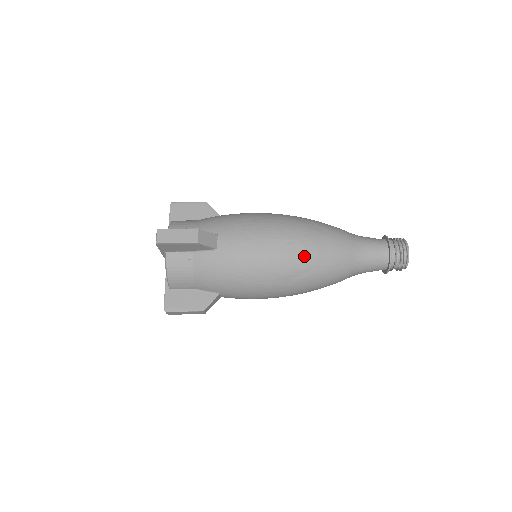
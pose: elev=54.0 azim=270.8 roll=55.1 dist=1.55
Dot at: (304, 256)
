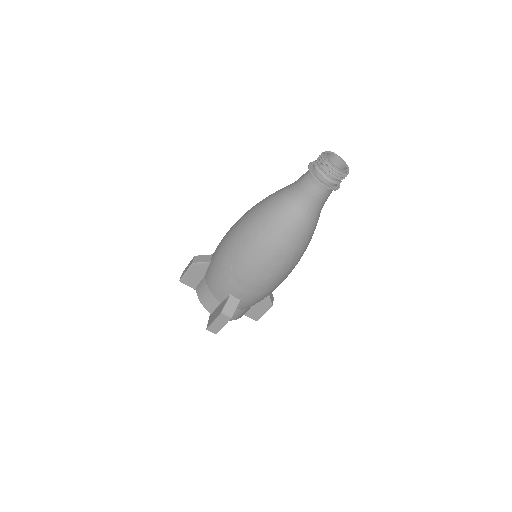
Dot at: (284, 258)
